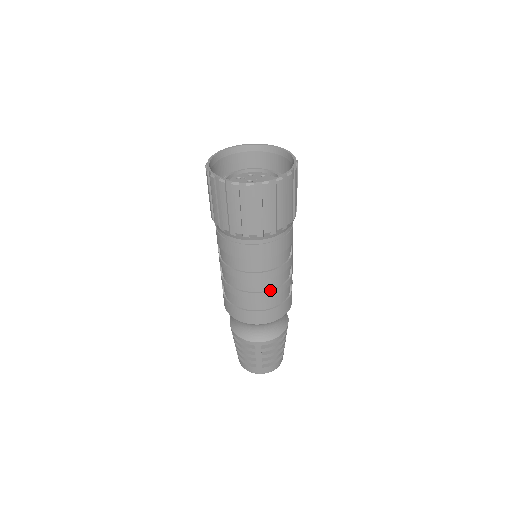
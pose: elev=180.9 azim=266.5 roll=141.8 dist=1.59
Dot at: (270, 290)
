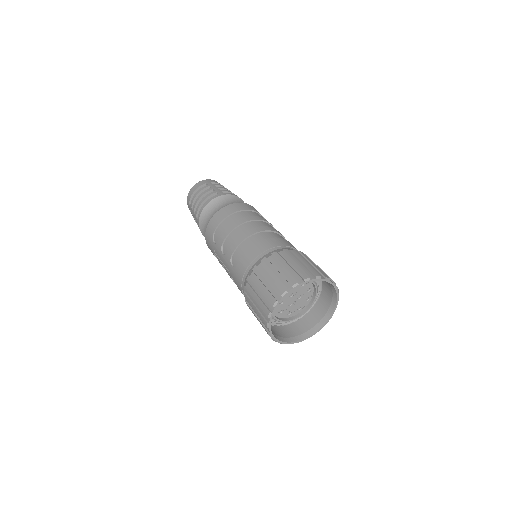
Dot at: occluded
